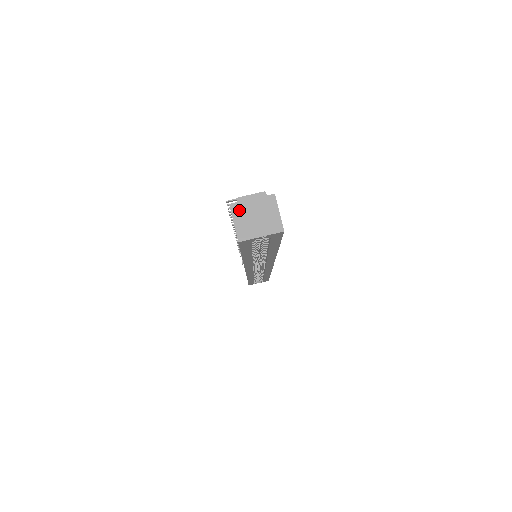
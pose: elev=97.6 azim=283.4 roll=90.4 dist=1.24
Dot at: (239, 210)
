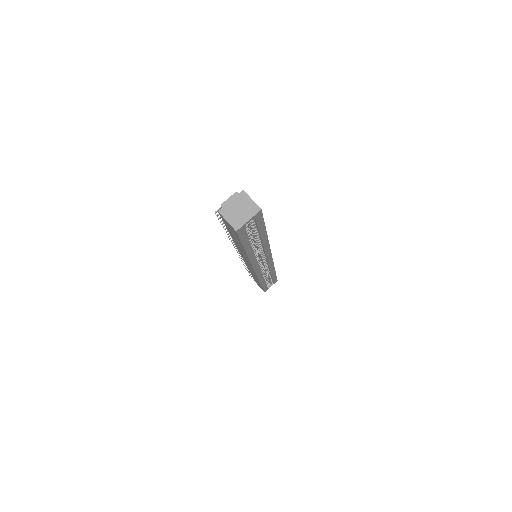
Dot at: (226, 212)
